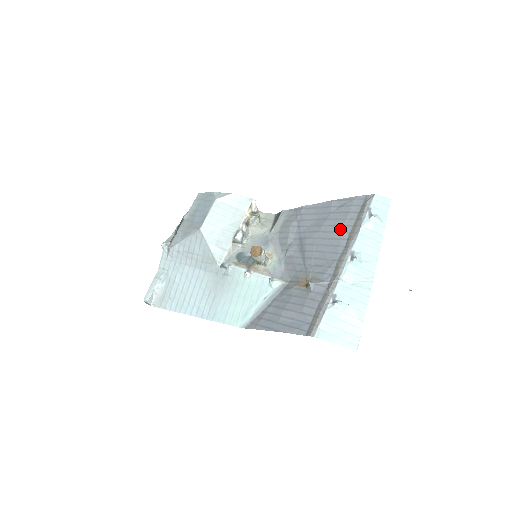
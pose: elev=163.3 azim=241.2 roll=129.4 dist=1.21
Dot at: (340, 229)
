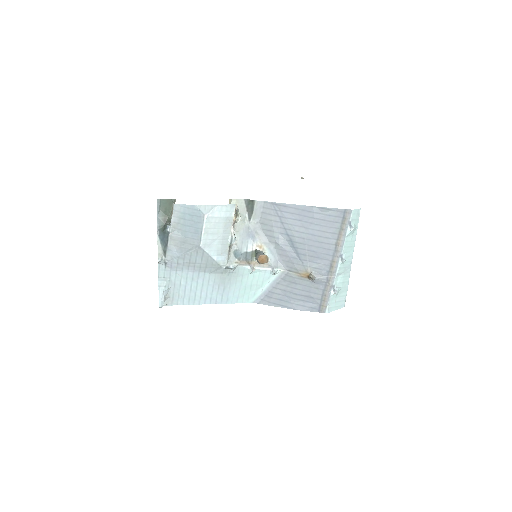
Dot at: (328, 236)
